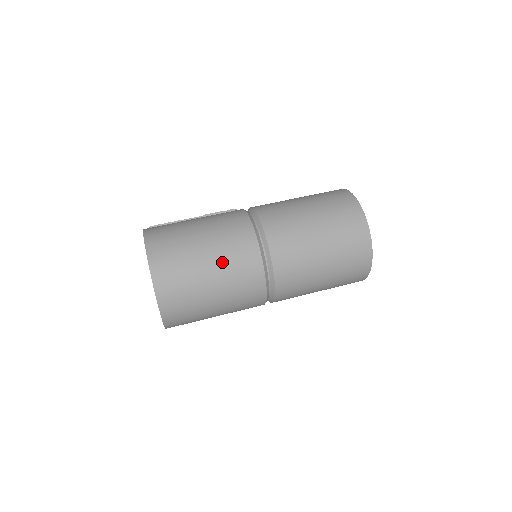
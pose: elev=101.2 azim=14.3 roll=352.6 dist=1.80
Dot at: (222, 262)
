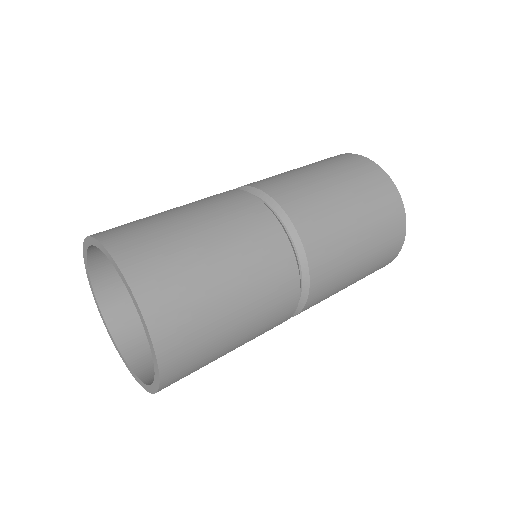
Dot at: (223, 230)
